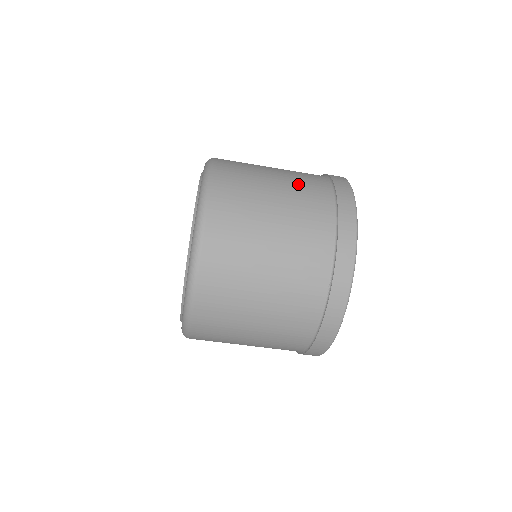
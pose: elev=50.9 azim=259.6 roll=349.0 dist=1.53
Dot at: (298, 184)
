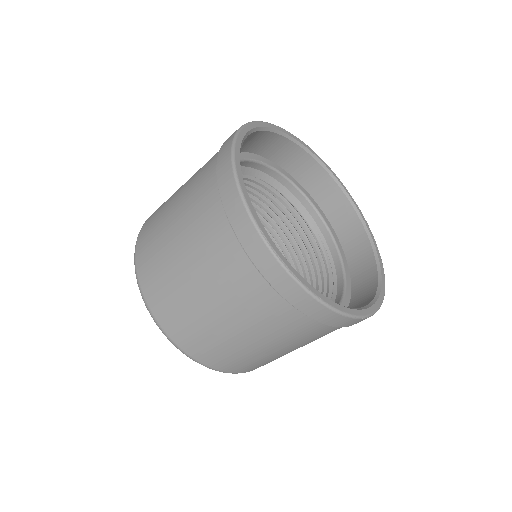
Dot at: (193, 180)
